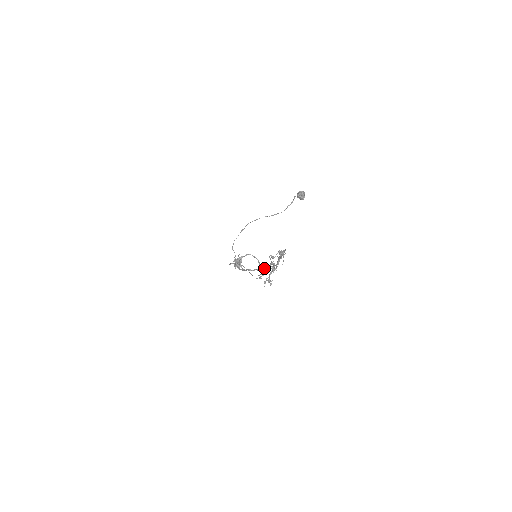
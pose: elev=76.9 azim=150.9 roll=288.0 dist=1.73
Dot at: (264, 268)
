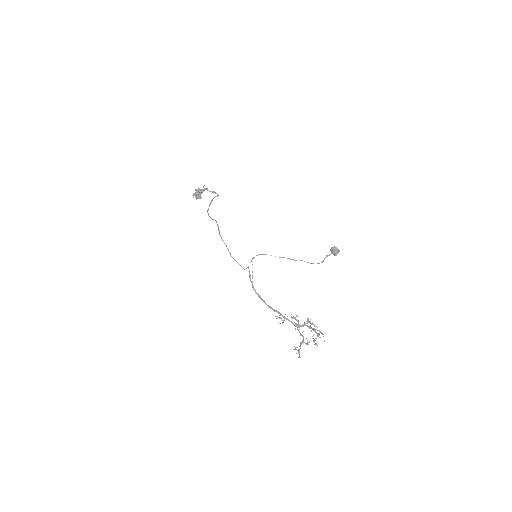
Dot at: occluded
